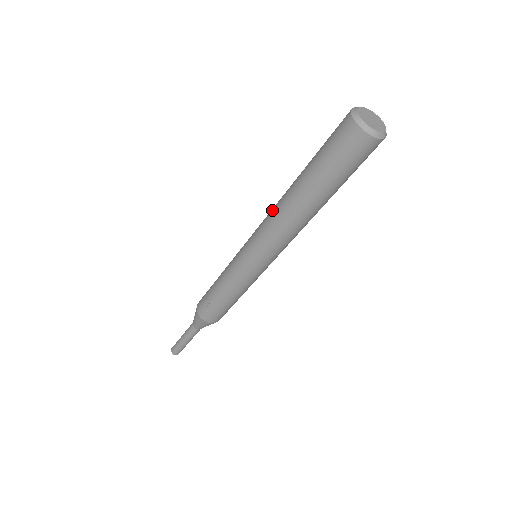
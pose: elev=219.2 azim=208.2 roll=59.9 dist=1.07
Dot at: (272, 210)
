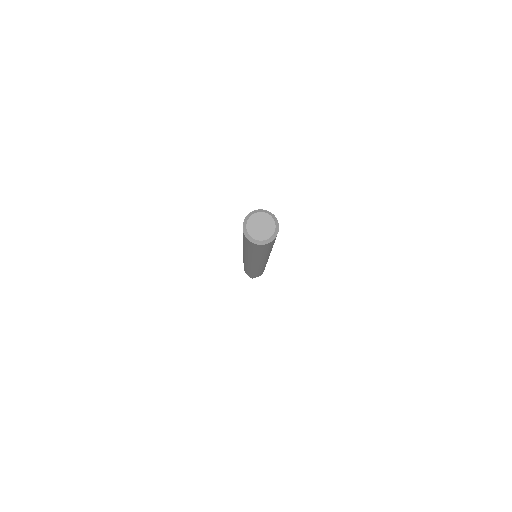
Dot at: occluded
